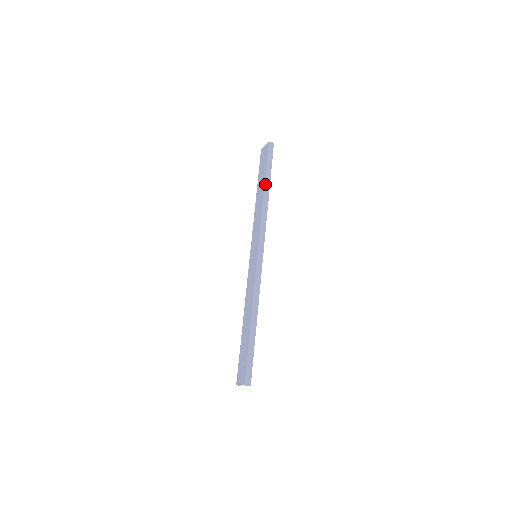
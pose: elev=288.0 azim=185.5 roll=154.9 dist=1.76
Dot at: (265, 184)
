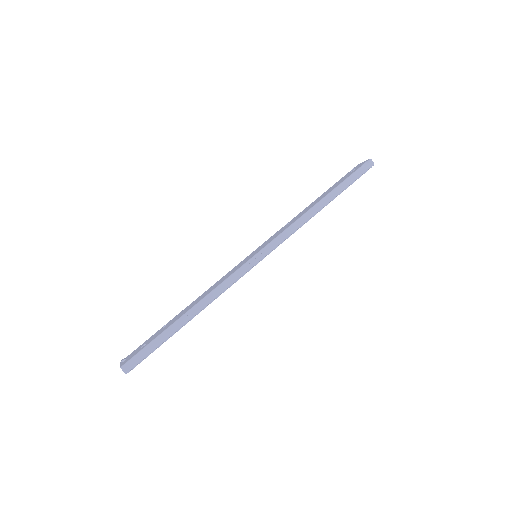
Dot at: (328, 194)
